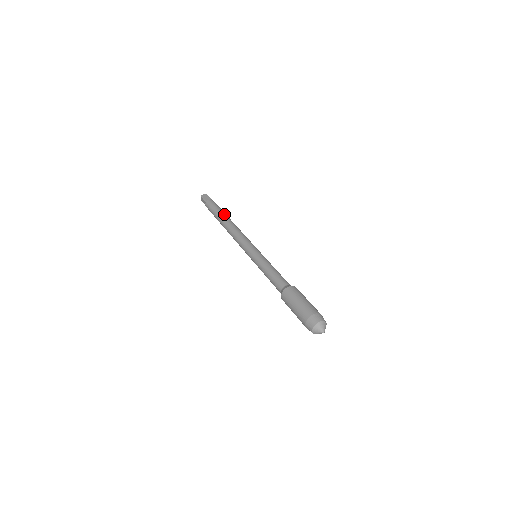
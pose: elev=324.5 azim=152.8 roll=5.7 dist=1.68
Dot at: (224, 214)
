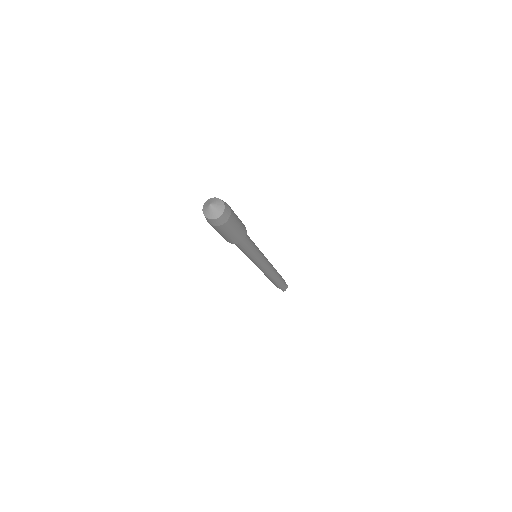
Dot at: occluded
